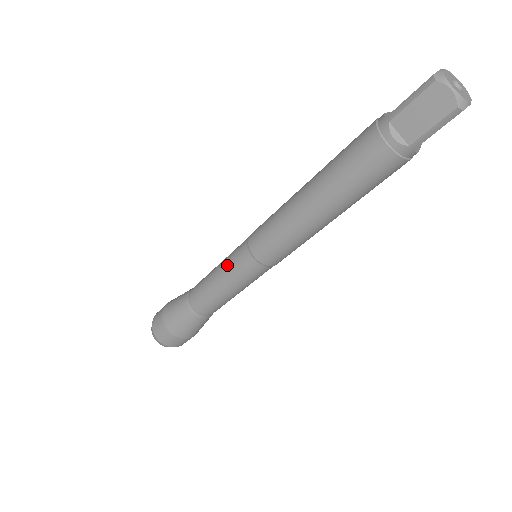
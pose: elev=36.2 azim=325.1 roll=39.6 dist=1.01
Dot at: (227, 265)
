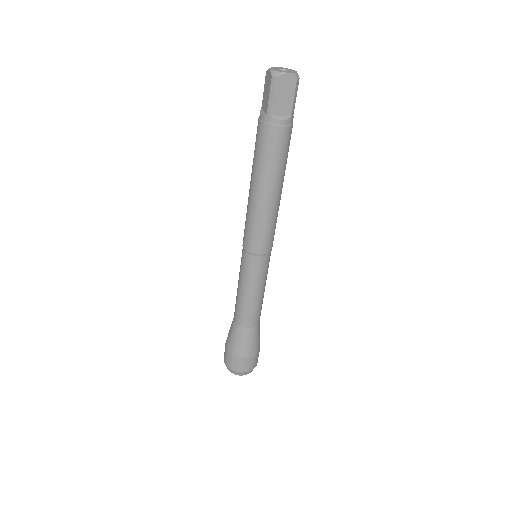
Dot at: (248, 278)
